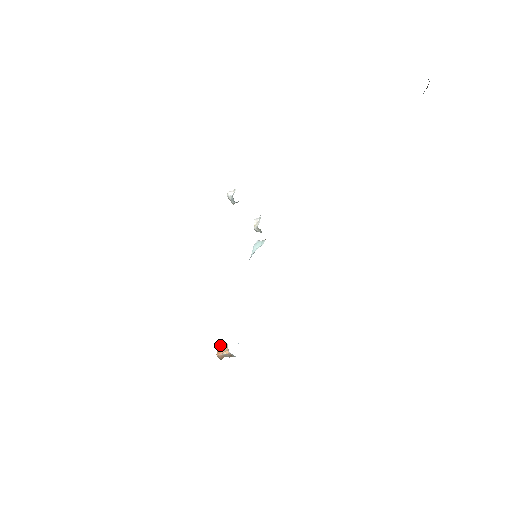
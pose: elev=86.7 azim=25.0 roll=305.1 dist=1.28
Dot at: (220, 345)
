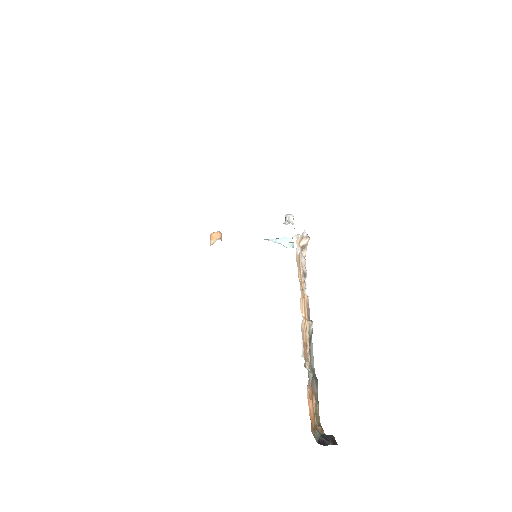
Dot at: (218, 233)
